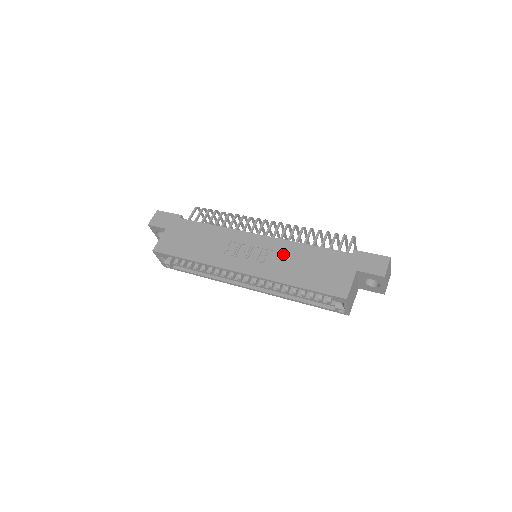
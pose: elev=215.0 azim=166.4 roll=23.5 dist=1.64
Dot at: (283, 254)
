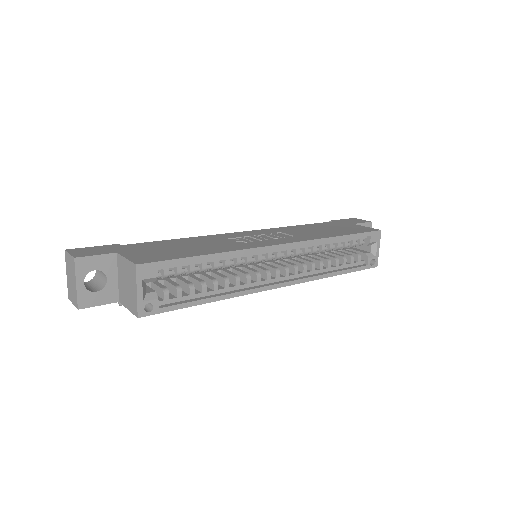
Dot at: (291, 231)
